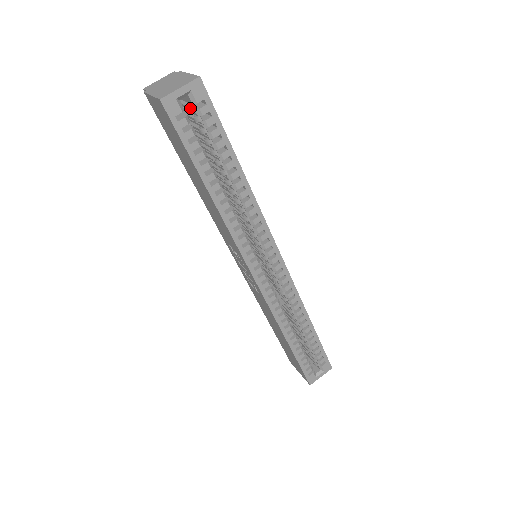
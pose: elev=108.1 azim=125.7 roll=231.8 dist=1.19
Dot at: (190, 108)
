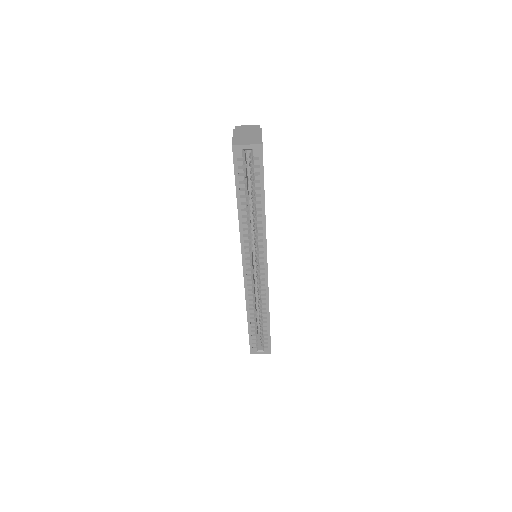
Dot at: (249, 157)
